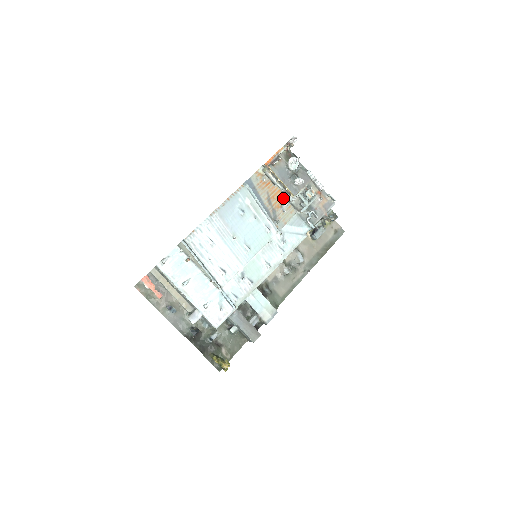
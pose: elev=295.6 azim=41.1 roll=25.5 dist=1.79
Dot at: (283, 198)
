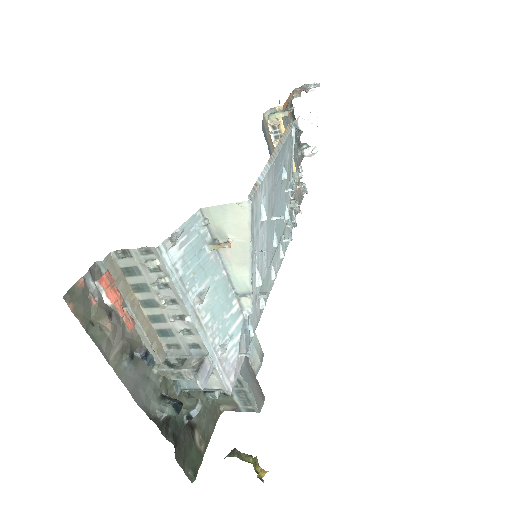
Dot at: occluded
